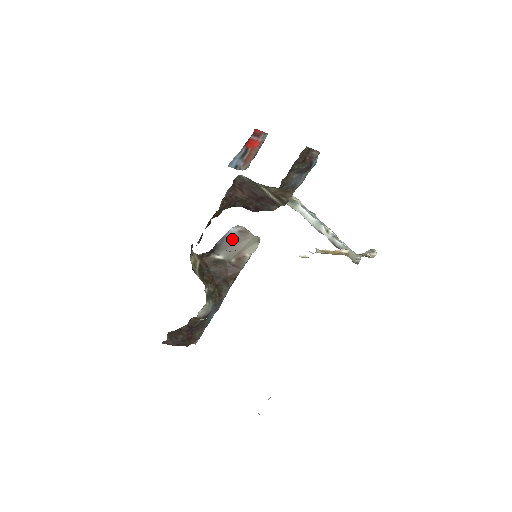
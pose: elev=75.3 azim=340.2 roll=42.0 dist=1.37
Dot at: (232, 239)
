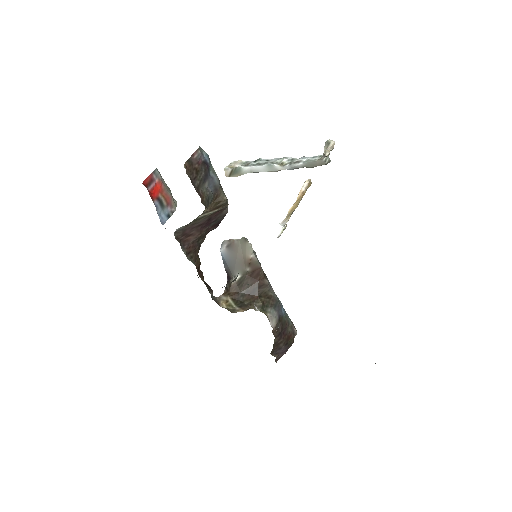
Dot at: (230, 257)
